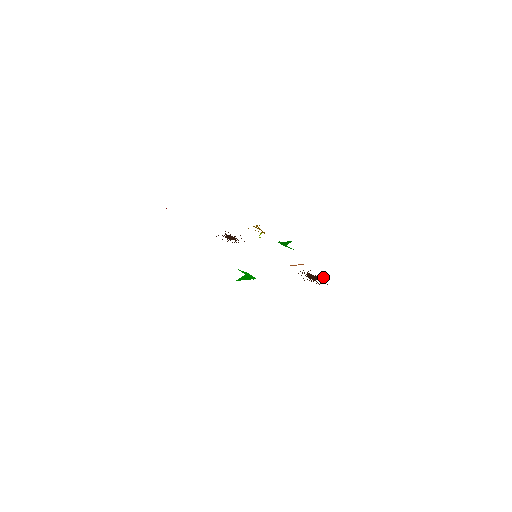
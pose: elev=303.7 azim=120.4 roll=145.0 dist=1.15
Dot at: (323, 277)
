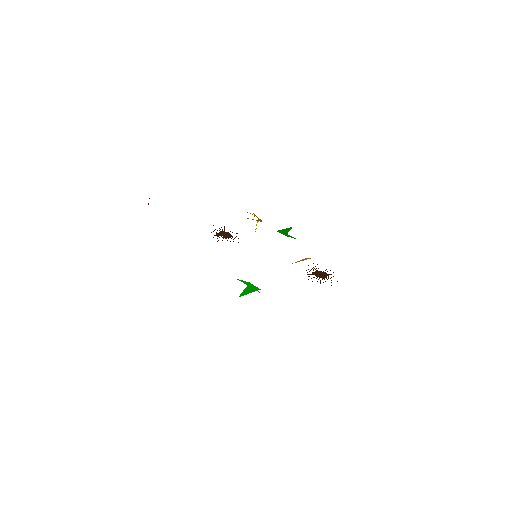
Dot at: occluded
